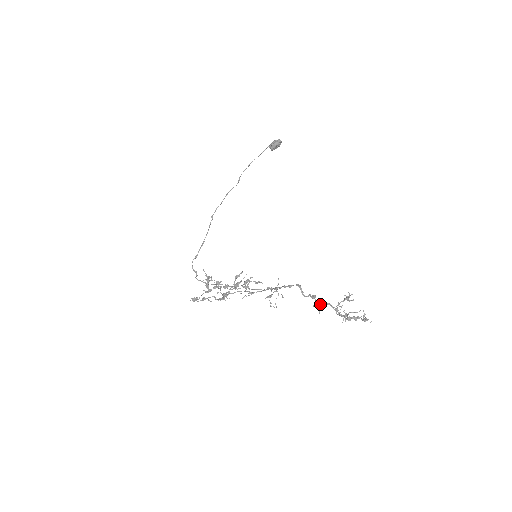
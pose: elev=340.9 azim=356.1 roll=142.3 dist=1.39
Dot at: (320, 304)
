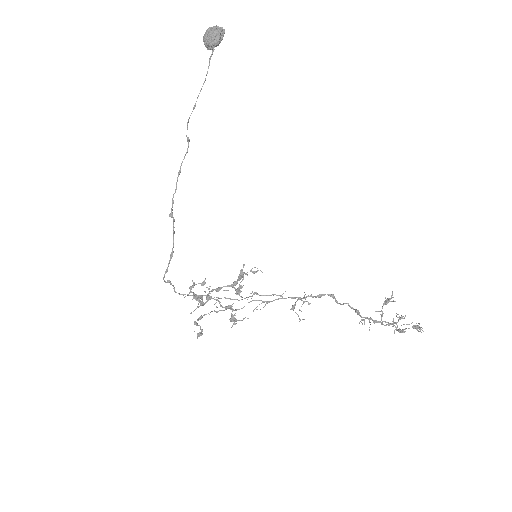
Dot at: occluded
